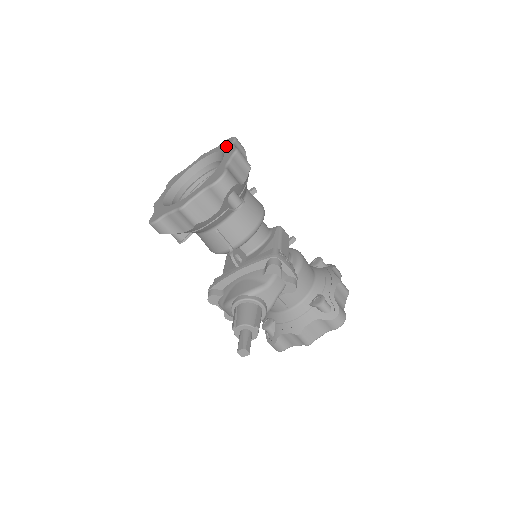
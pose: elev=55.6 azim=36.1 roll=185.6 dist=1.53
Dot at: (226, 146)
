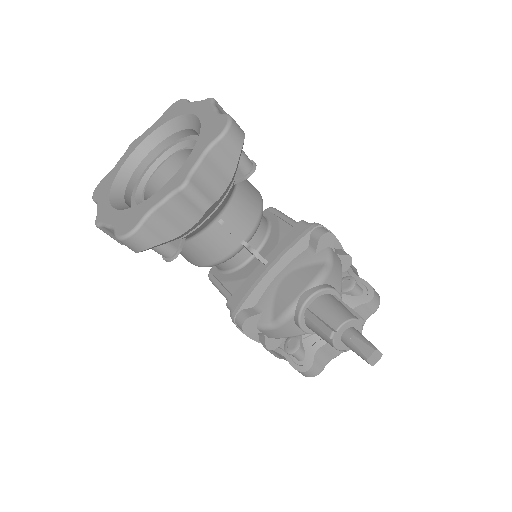
Dot at: (179, 109)
